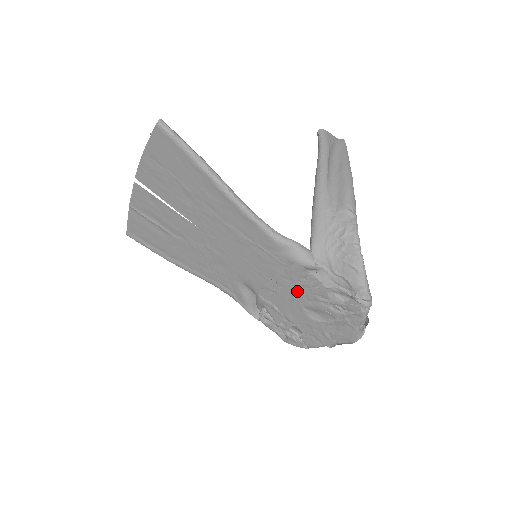
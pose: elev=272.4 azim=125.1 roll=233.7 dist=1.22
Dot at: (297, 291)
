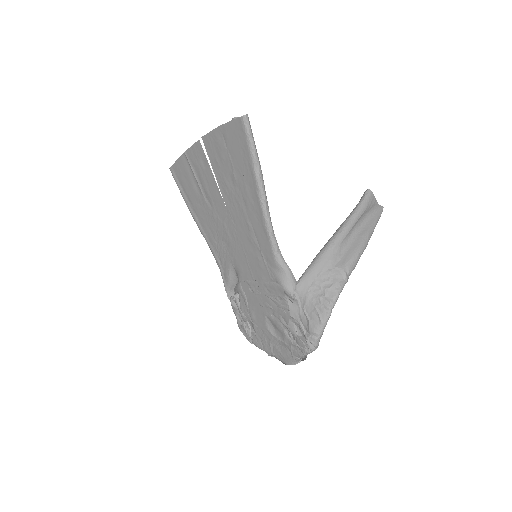
Dot at: (269, 302)
